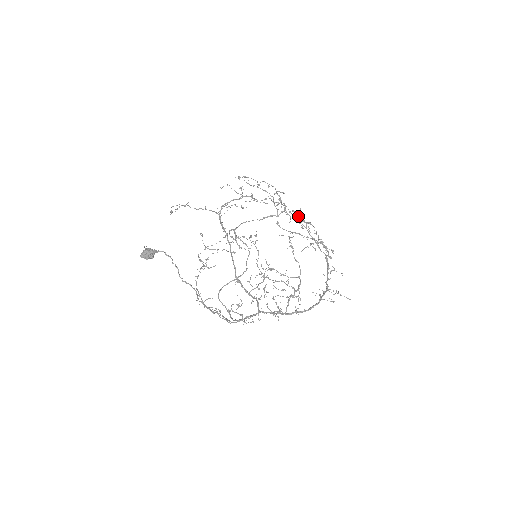
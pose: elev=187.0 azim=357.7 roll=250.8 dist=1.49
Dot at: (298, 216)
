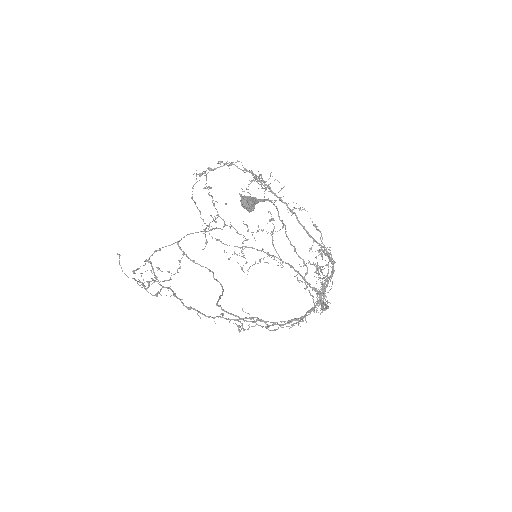
Dot at: occluded
